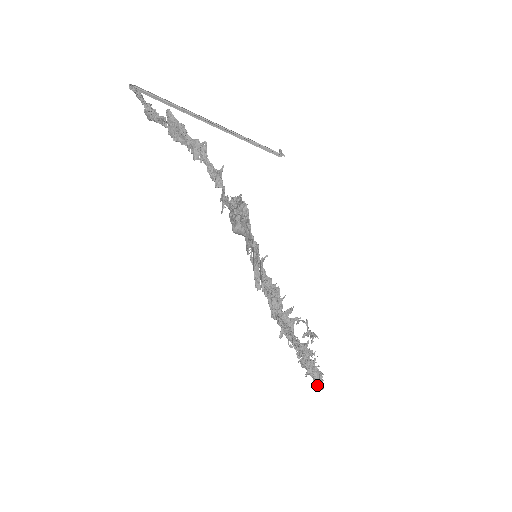
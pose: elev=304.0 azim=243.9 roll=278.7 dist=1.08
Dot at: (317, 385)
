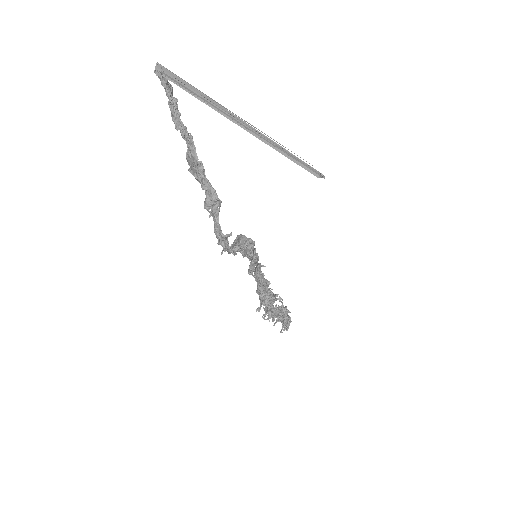
Dot at: occluded
